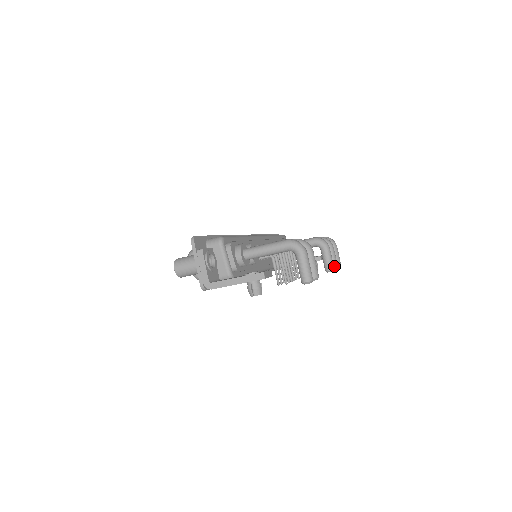
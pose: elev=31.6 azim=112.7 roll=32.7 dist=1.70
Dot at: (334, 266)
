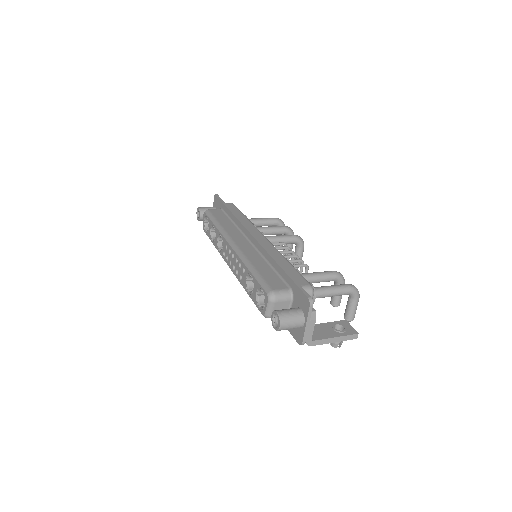
Dot at: occluded
